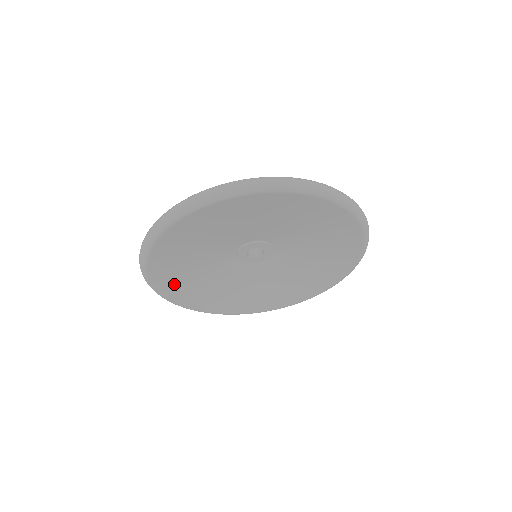
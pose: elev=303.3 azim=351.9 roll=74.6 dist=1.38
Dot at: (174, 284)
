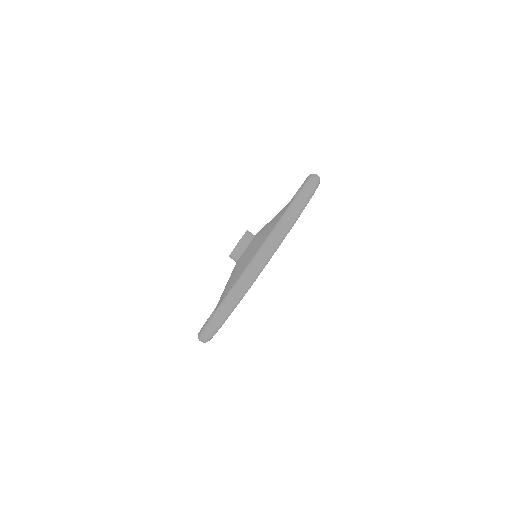
Dot at: occluded
